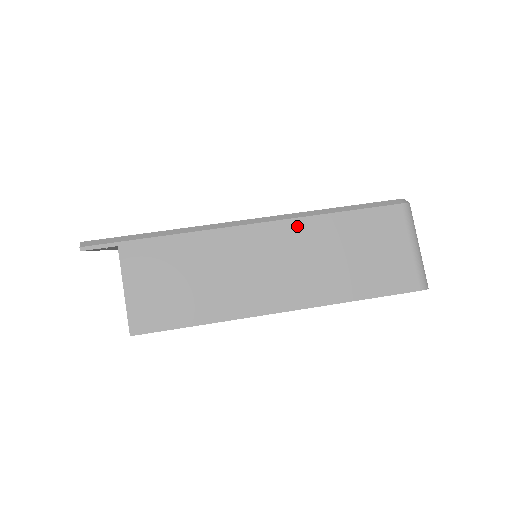
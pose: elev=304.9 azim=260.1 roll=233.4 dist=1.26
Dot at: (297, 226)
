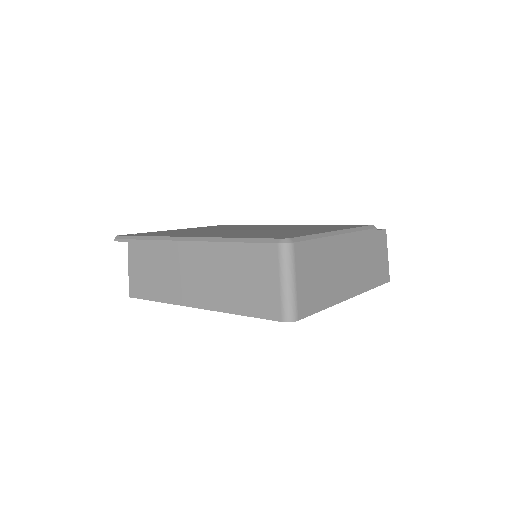
Dot at: (209, 248)
